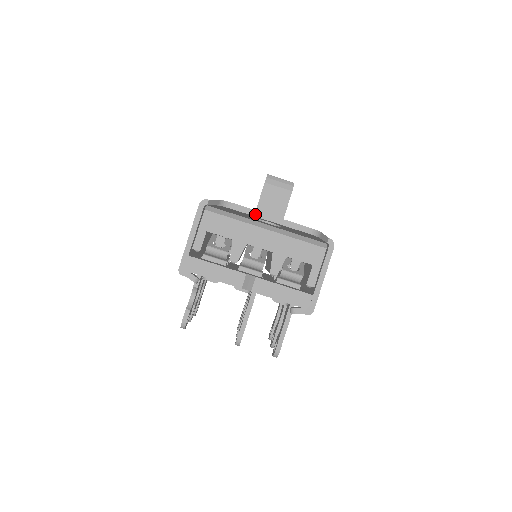
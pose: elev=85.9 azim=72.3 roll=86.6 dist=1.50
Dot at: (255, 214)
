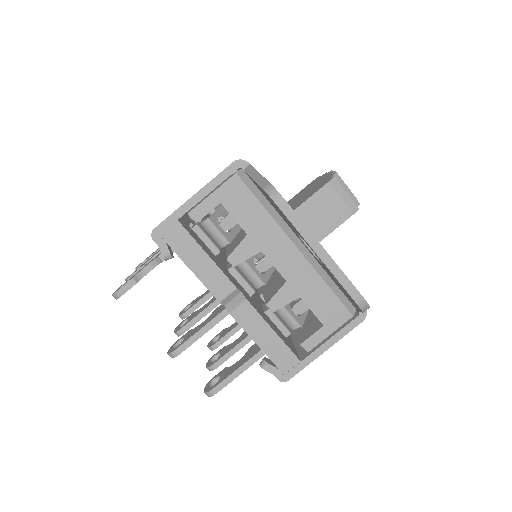
Dot at: (305, 234)
